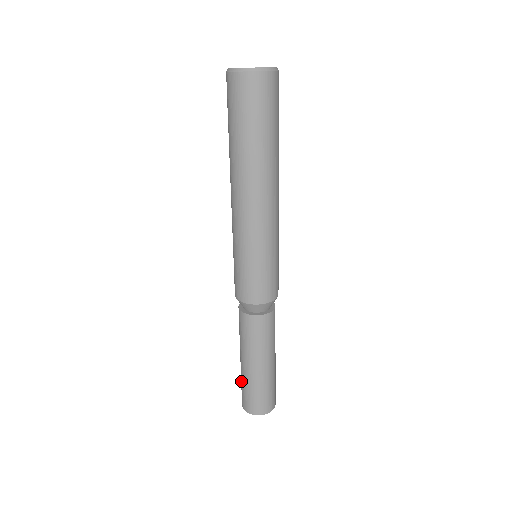
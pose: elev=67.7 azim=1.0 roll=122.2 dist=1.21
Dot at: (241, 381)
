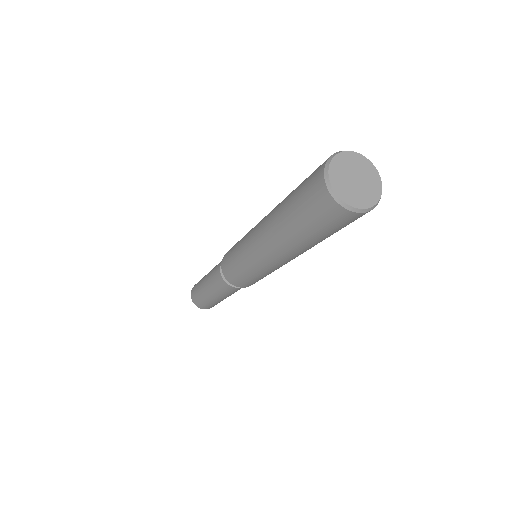
Dot at: (198, 294)
